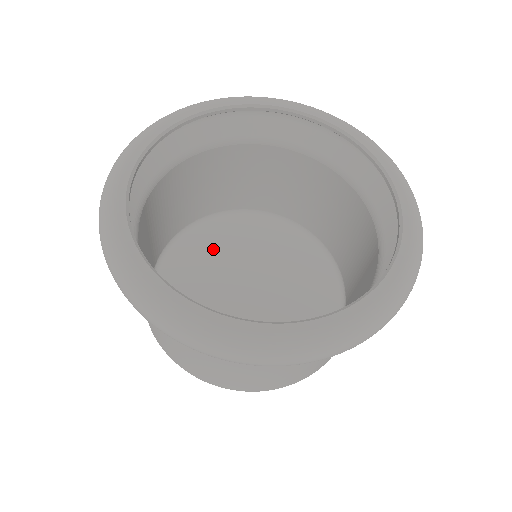
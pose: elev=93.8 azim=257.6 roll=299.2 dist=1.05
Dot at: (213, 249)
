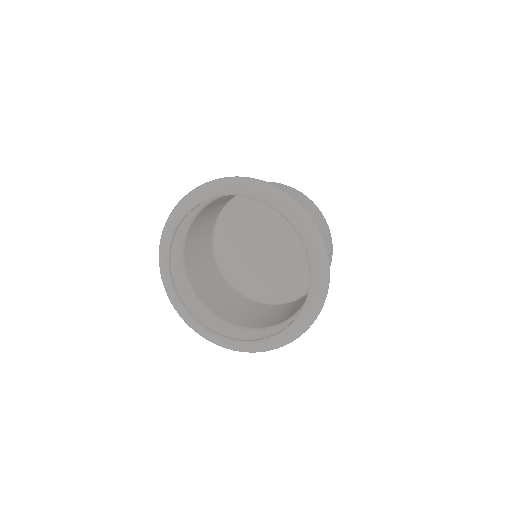
Dot at: (235, 239)
